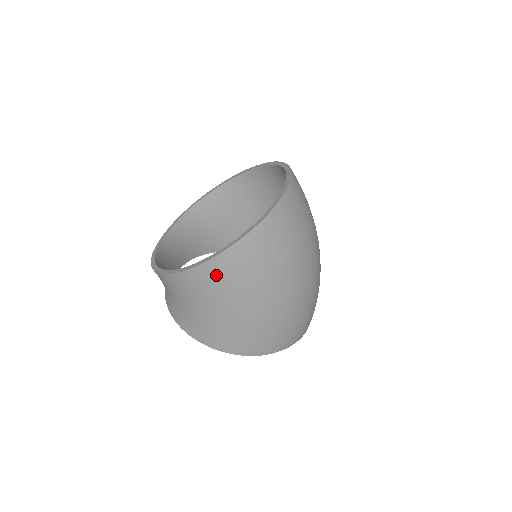
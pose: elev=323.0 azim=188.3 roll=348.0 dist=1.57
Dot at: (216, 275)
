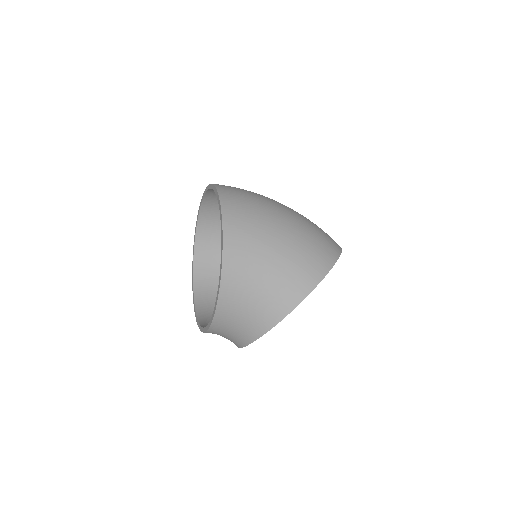
Dot at: (238, 230)
